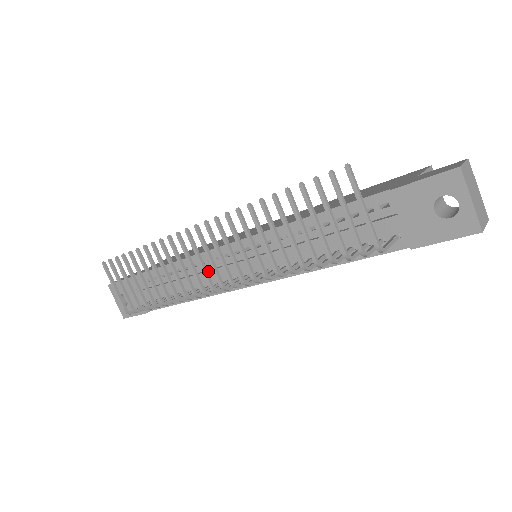
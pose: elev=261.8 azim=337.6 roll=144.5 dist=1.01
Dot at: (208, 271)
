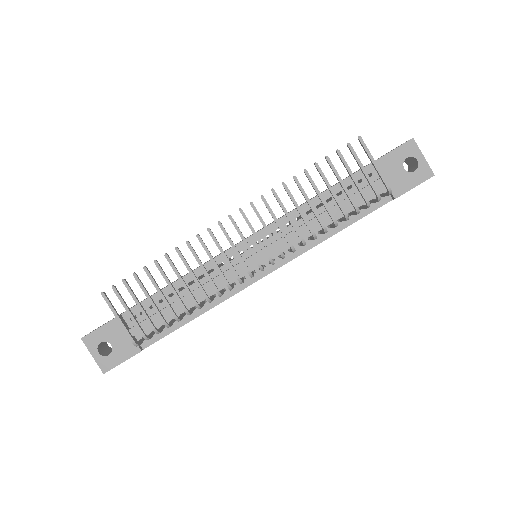
Dot at: occluded
